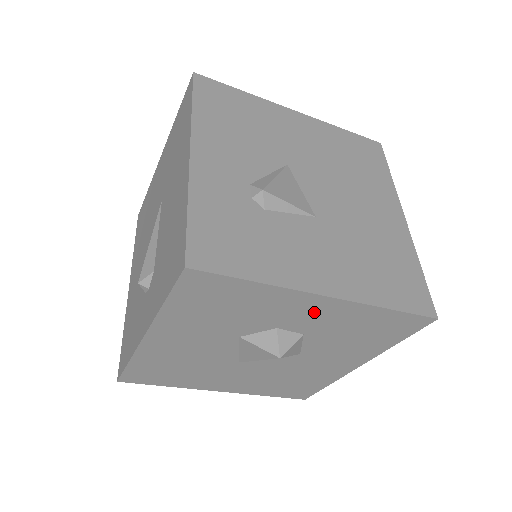
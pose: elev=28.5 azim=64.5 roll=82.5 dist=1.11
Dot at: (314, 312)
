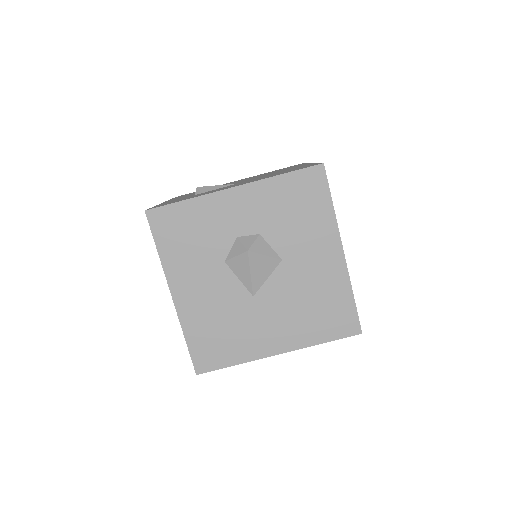
Dot at: (242, 207)
